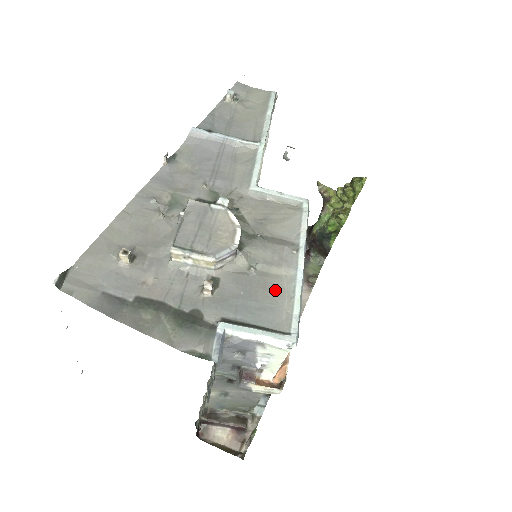
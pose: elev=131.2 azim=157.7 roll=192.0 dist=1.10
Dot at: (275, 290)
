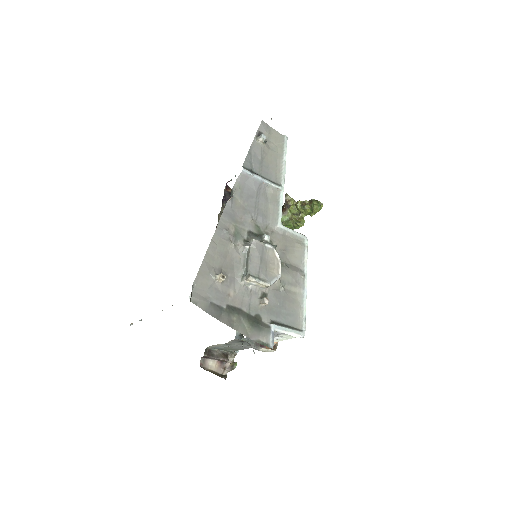
Dot at: (294, 302)
